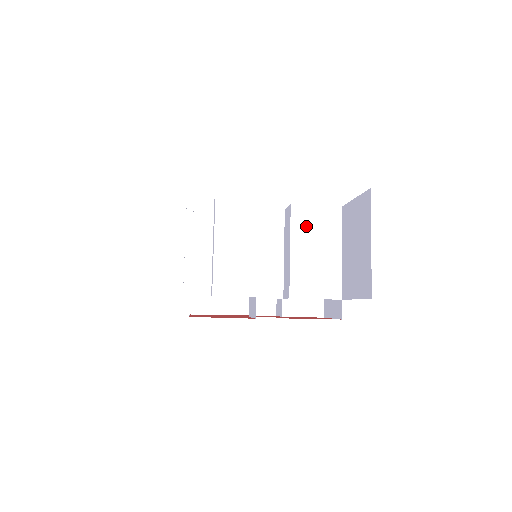
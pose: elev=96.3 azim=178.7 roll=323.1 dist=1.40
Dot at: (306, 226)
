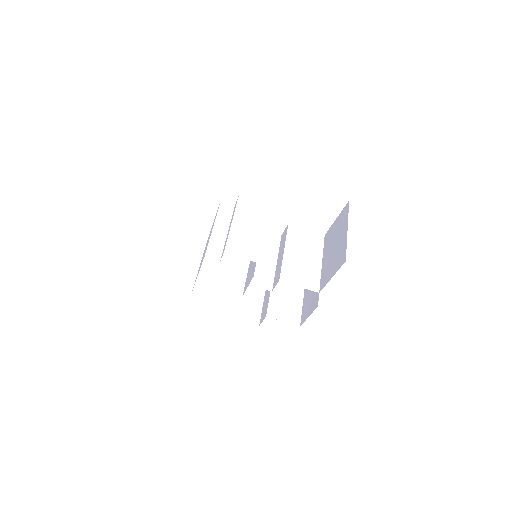
Dot at: (298, 239)
